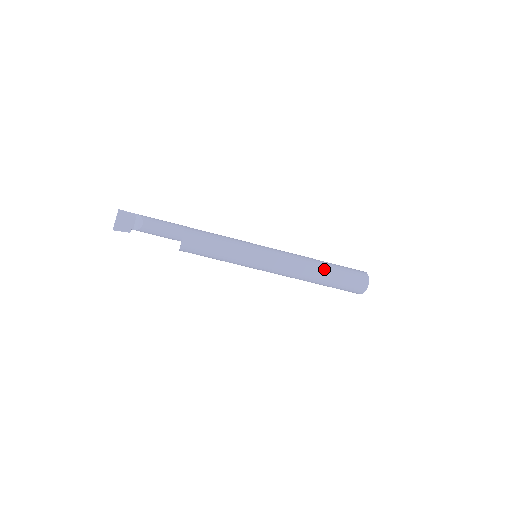
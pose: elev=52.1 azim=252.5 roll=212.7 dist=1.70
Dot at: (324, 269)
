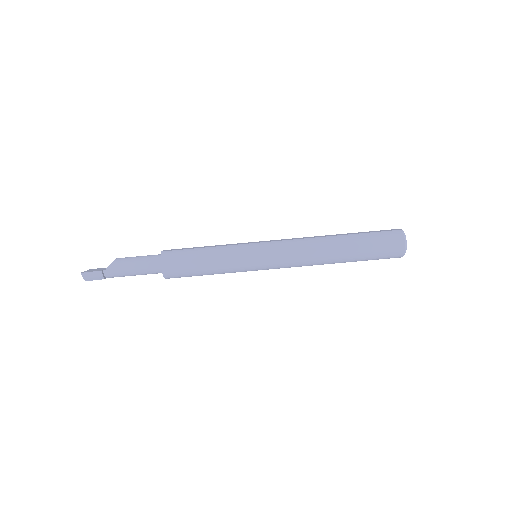
Dot at: occluded
